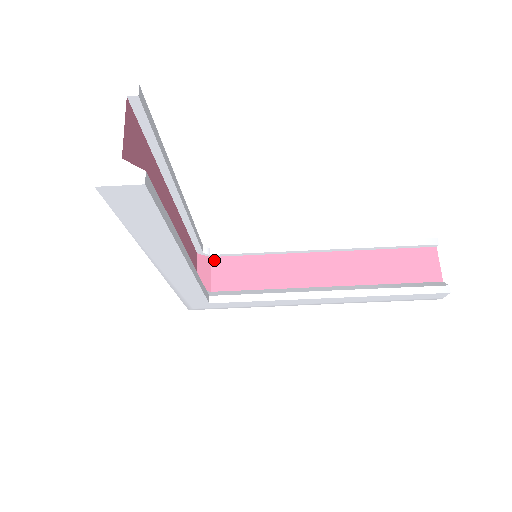
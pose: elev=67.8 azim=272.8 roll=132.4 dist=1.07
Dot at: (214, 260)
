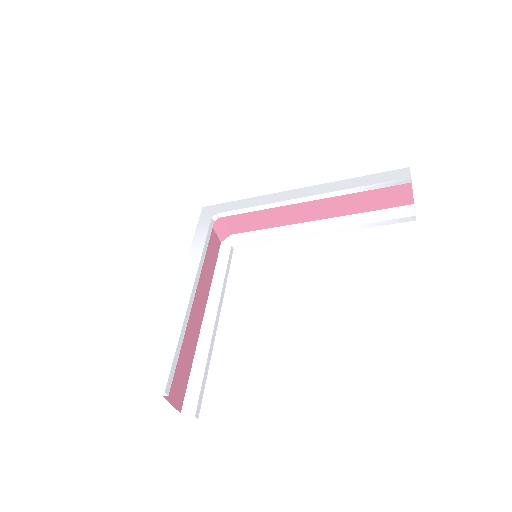
Dot at: occluded
